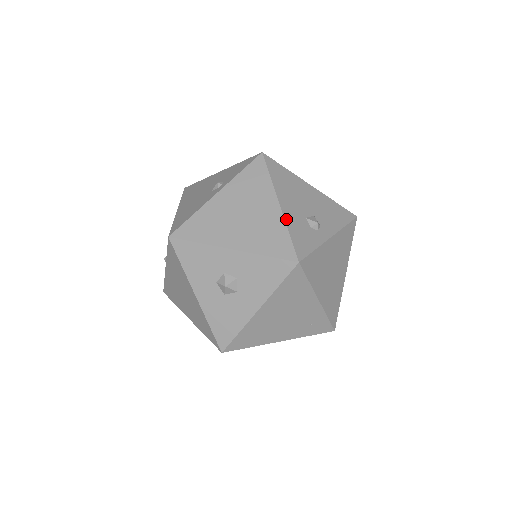
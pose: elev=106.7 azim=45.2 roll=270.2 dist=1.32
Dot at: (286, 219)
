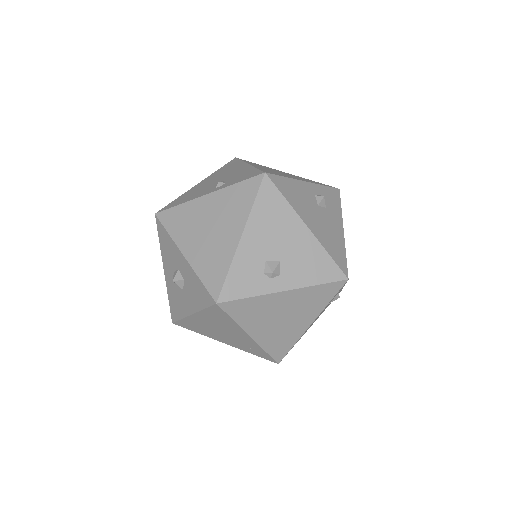
Dot at: (237, 255)
